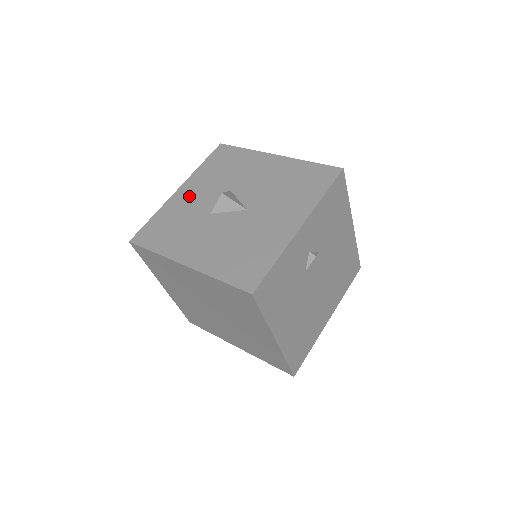
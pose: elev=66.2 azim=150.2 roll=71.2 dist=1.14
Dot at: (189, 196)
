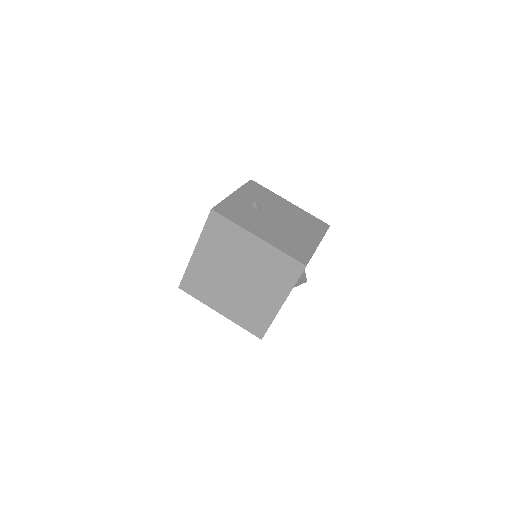
Dot at: occluded
